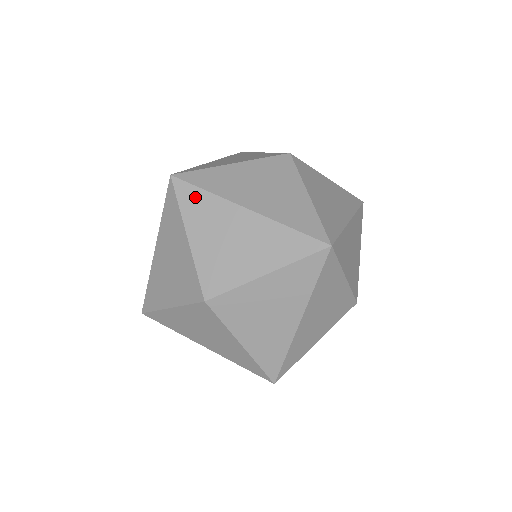
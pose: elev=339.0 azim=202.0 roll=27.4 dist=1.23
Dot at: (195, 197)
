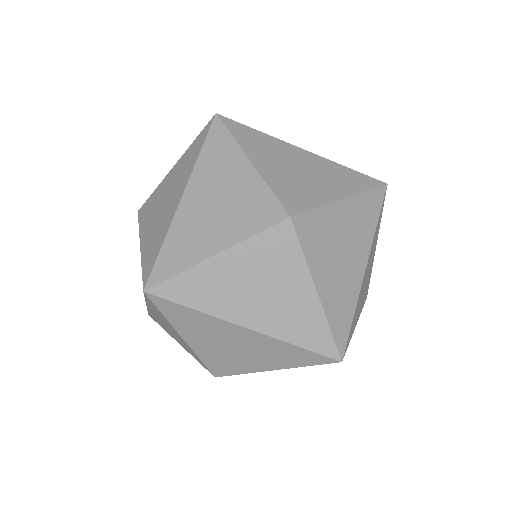
Dot at: (248, 133)
